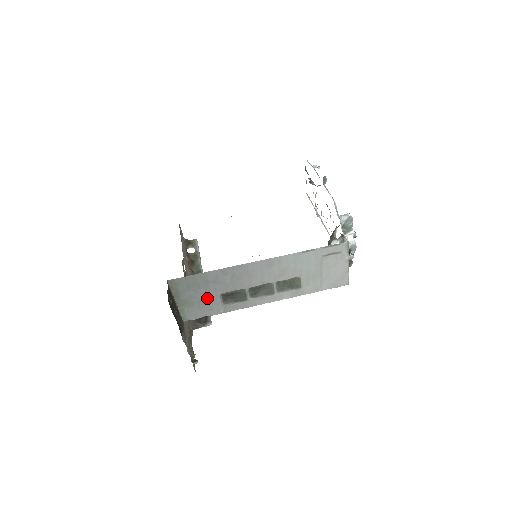
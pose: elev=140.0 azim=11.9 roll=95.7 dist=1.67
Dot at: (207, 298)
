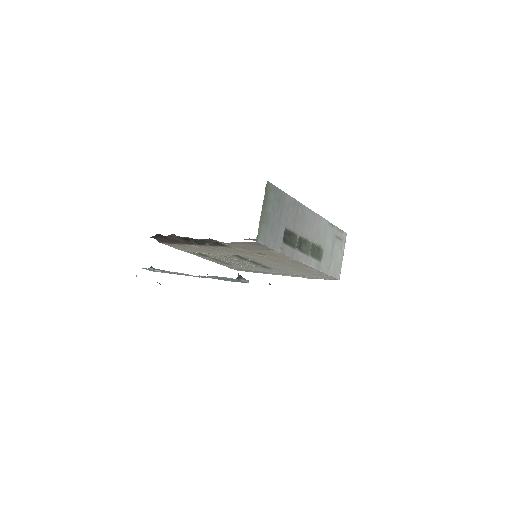
Dot at: (278, 224)
